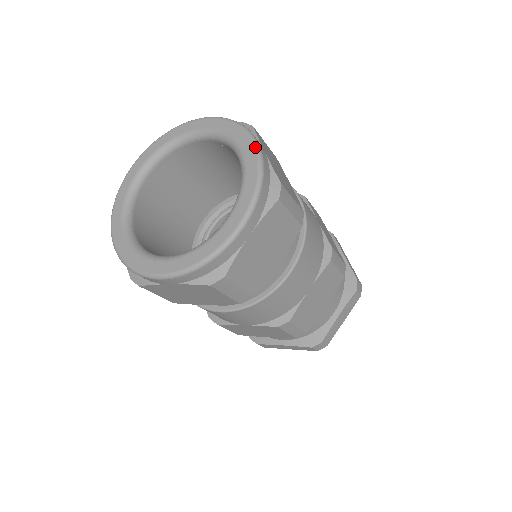
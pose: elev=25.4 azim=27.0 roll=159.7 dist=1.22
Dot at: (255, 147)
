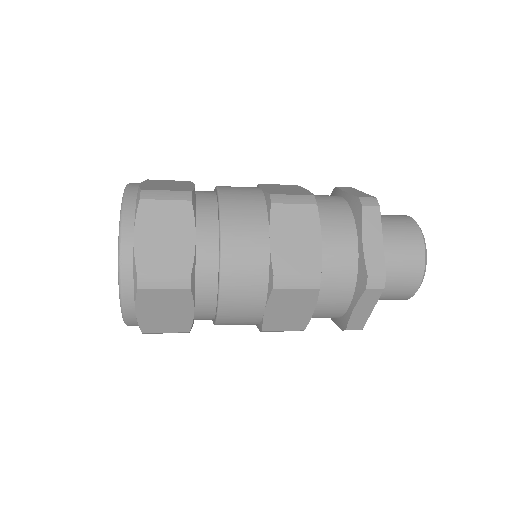
Dot at: (118, 243)
